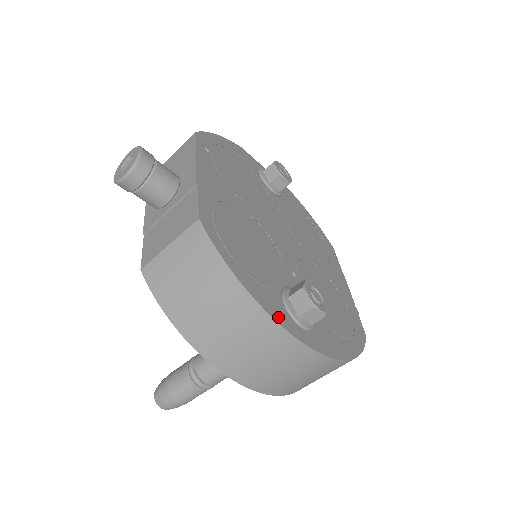
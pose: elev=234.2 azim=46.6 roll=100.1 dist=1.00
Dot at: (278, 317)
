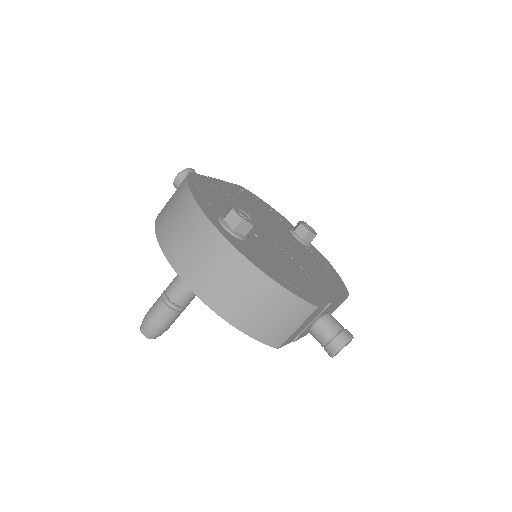
Dot at: (204, 209)
